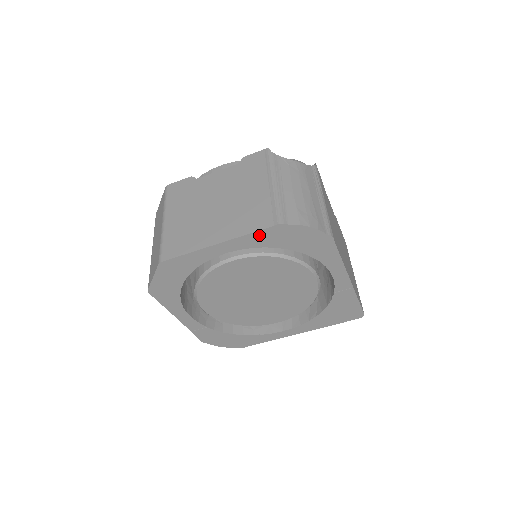
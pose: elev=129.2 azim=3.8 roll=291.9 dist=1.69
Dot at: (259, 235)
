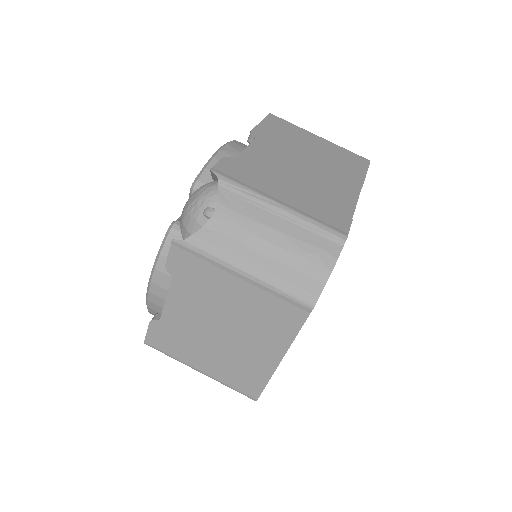
Dot at: occluded
